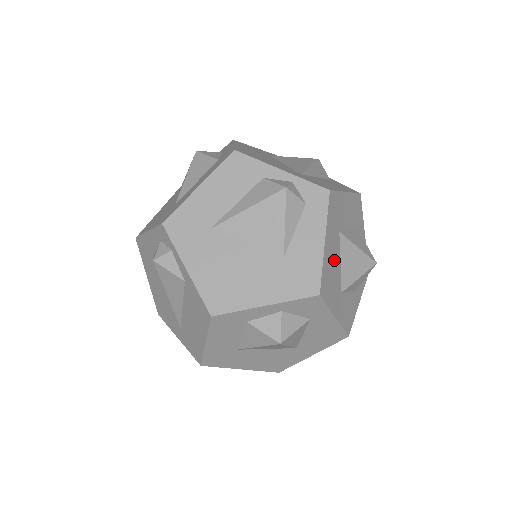
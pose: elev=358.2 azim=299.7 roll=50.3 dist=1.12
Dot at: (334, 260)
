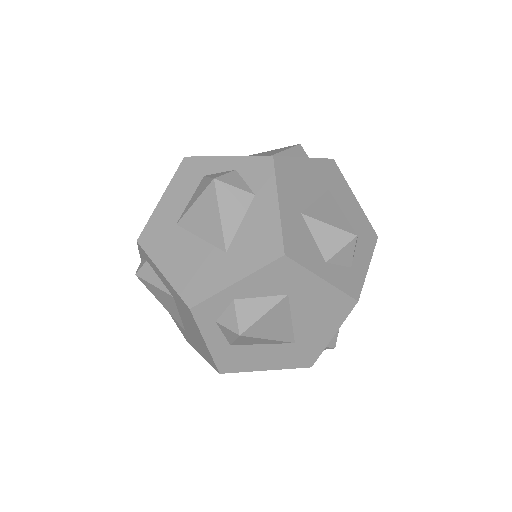
Dot at: (308, 184)
